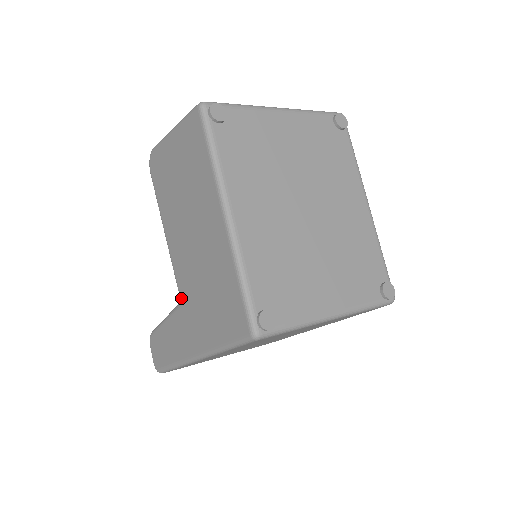
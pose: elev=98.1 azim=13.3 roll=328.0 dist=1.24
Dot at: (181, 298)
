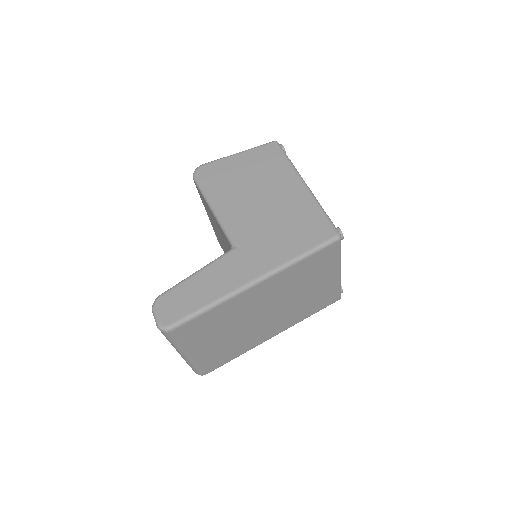
Dot at: (237, 243)
